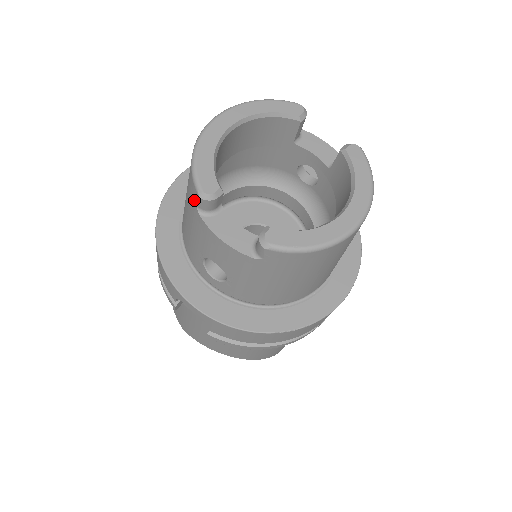
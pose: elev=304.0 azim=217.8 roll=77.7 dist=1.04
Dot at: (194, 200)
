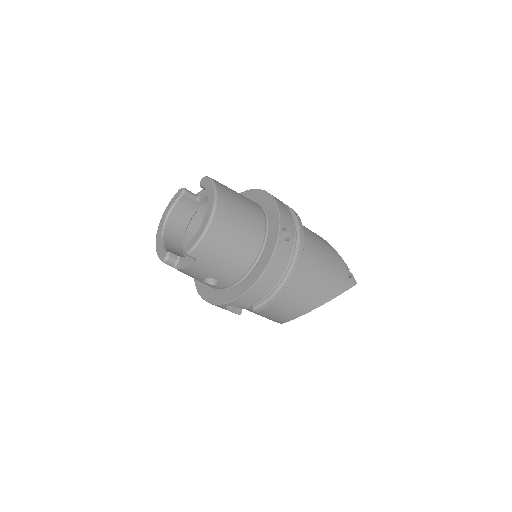
Dot at: occluded
